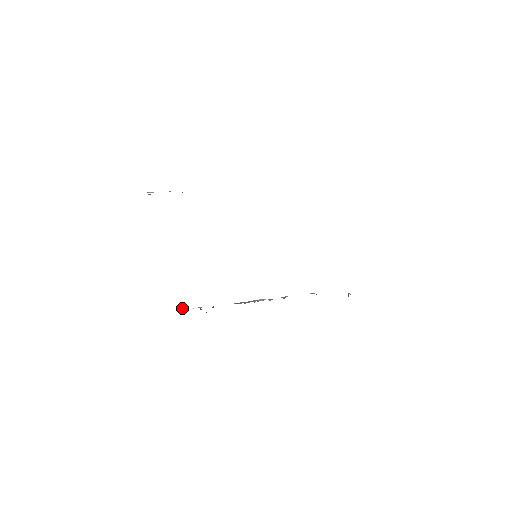
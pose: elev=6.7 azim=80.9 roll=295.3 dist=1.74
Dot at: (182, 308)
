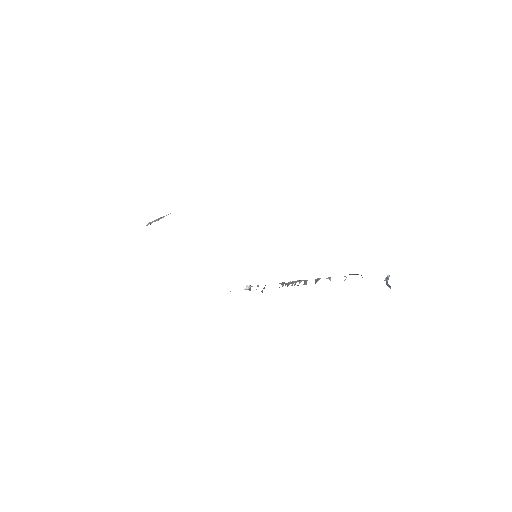
Dot at: (247, 285)
